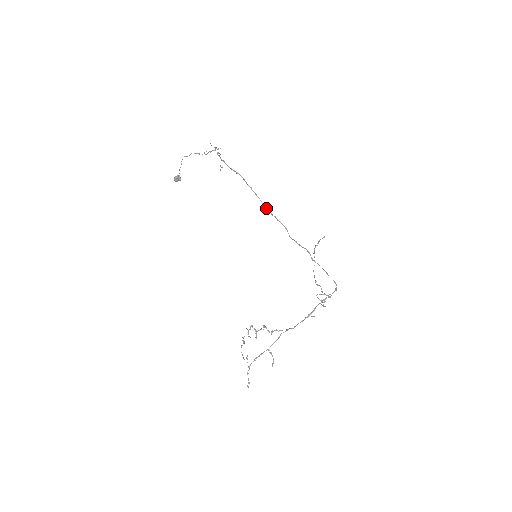
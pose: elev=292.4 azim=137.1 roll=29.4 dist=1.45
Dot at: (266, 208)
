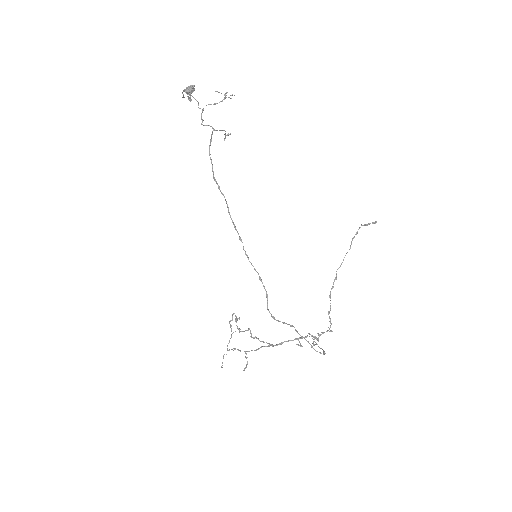
Dot at: occluded
